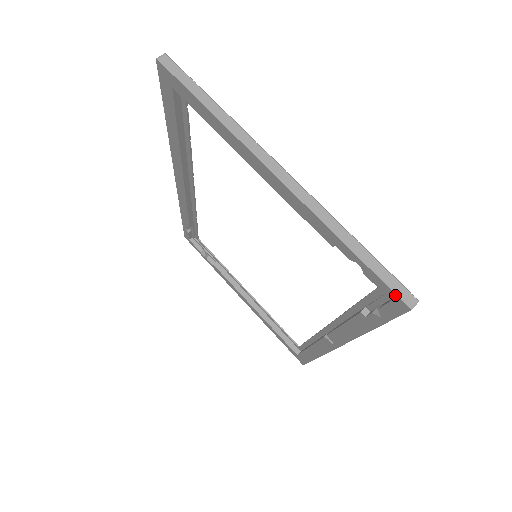
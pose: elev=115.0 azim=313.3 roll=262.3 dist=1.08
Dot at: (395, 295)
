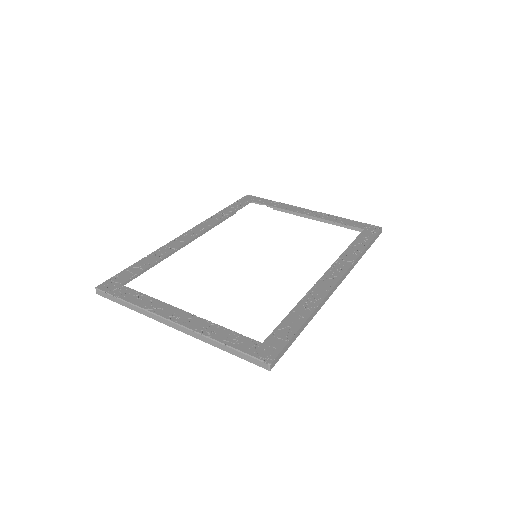
Dot at: (259, 365)
